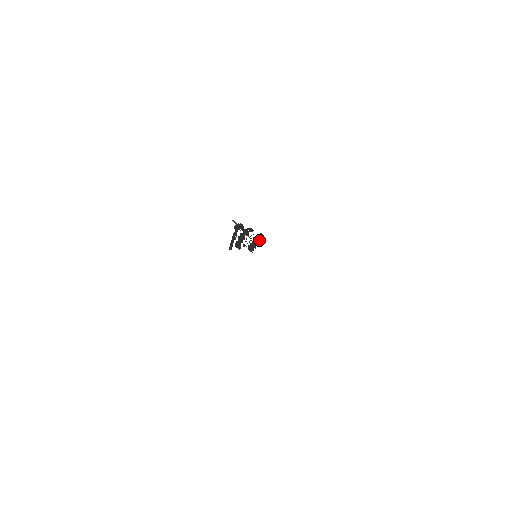
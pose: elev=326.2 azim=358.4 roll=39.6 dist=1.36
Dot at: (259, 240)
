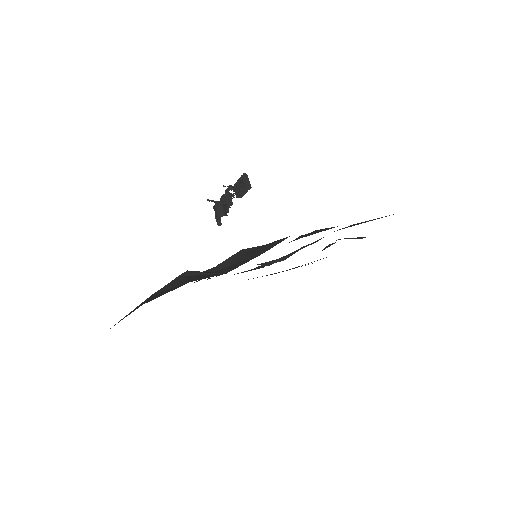
Dot at: (245, 188)
